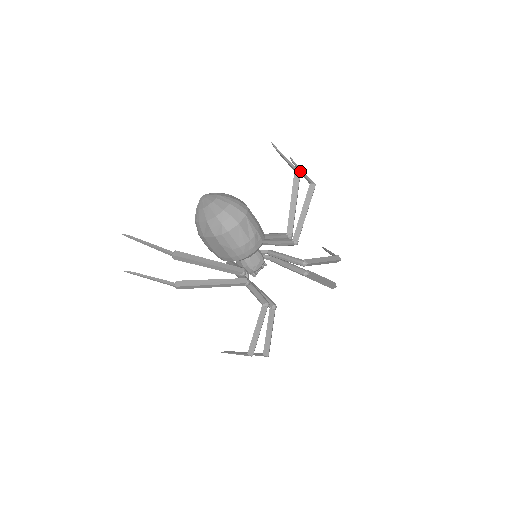
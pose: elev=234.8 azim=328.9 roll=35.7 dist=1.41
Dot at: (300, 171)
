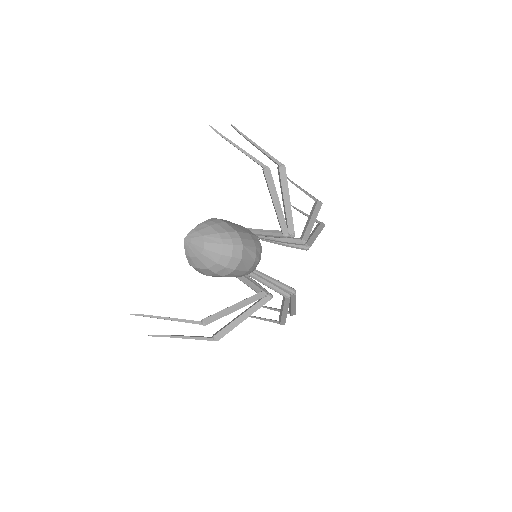
Dot at: occluded
